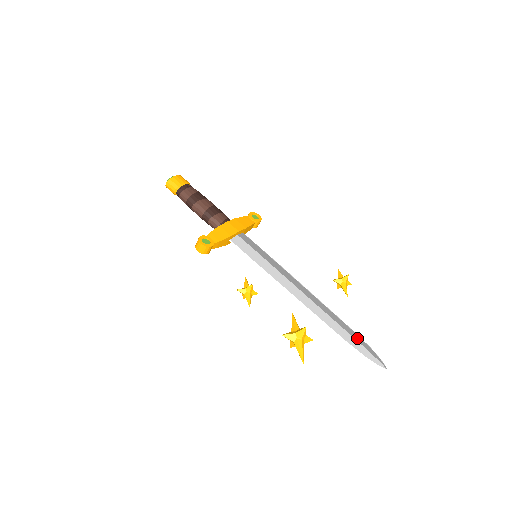
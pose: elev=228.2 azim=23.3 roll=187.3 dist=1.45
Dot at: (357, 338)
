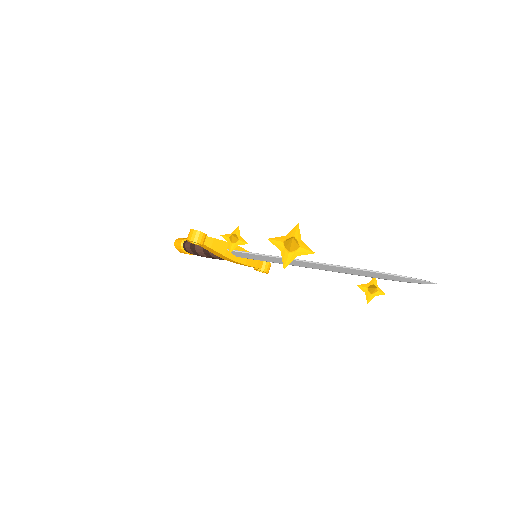
Dot at: occluded
